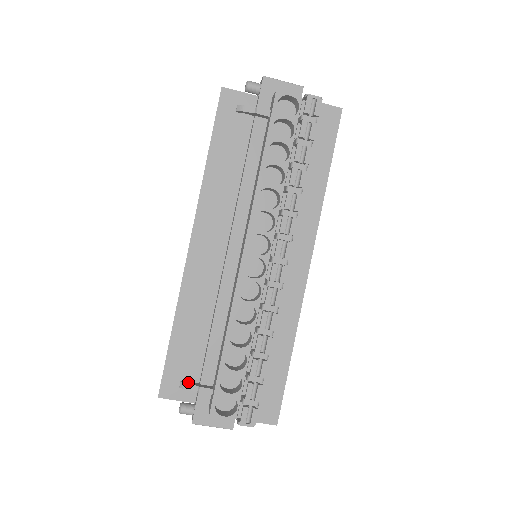
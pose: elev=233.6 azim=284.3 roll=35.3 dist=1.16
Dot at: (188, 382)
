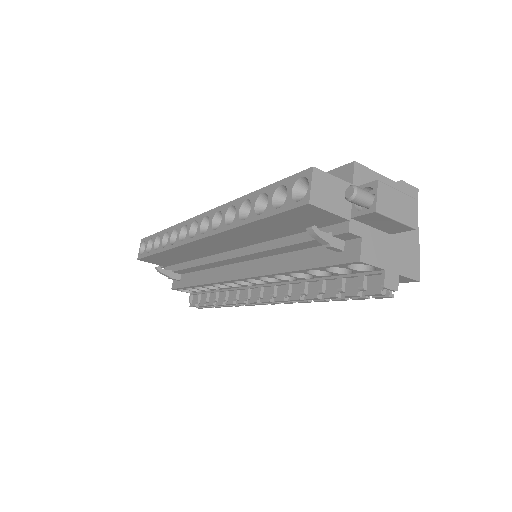
Dot at: (163, 270)
